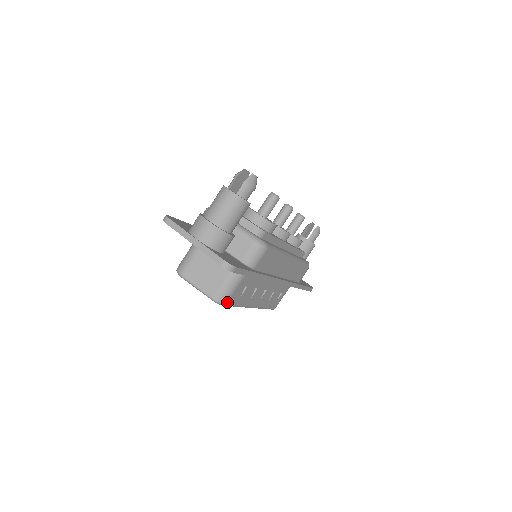
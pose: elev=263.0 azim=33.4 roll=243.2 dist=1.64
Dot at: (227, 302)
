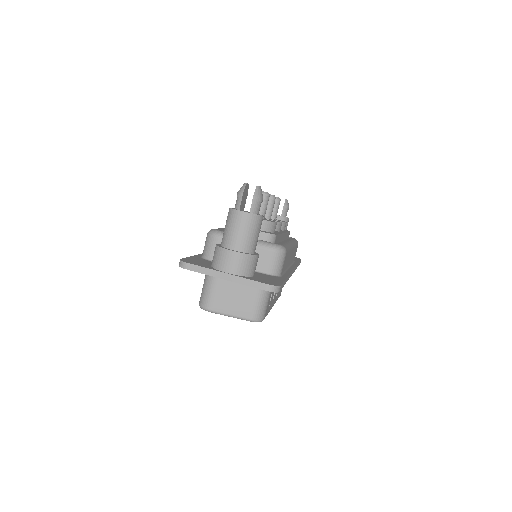
Dot at: (264, 317)
